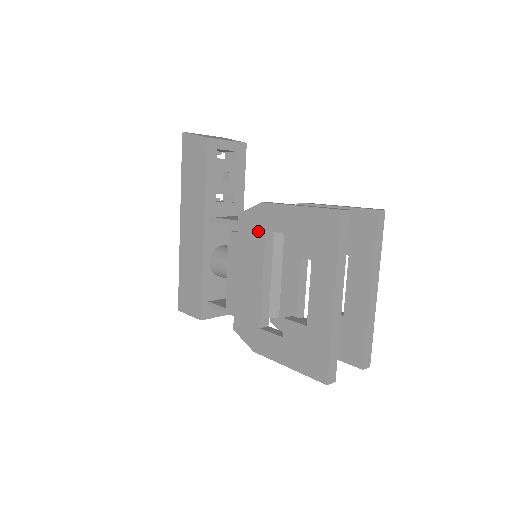
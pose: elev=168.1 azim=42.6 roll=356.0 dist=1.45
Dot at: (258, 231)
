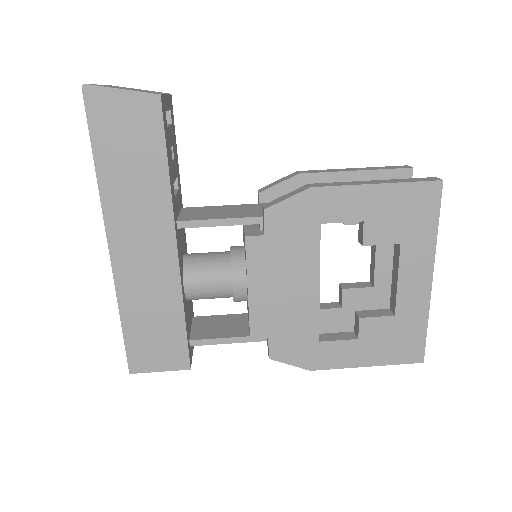
Dot at: (307, 226)
